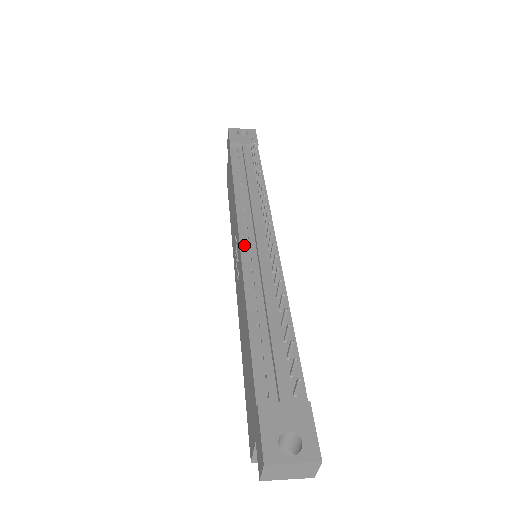
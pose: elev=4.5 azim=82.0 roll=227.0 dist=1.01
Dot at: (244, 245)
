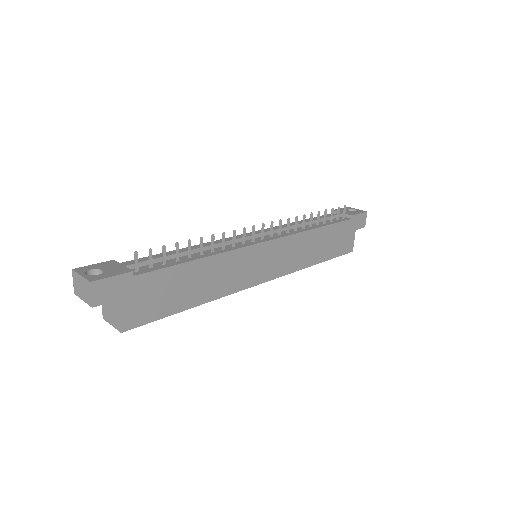
Dot at: occluded
